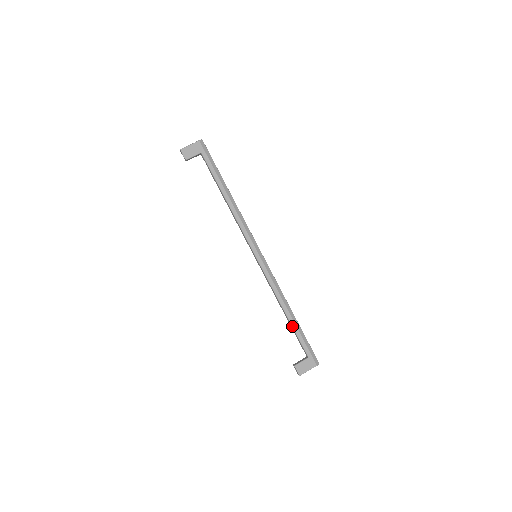
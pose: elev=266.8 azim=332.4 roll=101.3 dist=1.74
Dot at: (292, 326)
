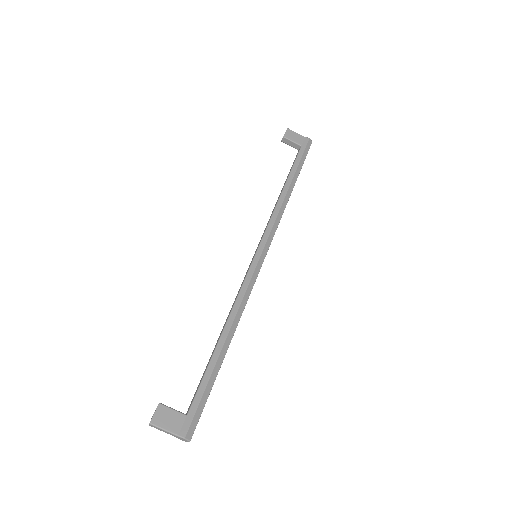
Dot at: (212, 356)
